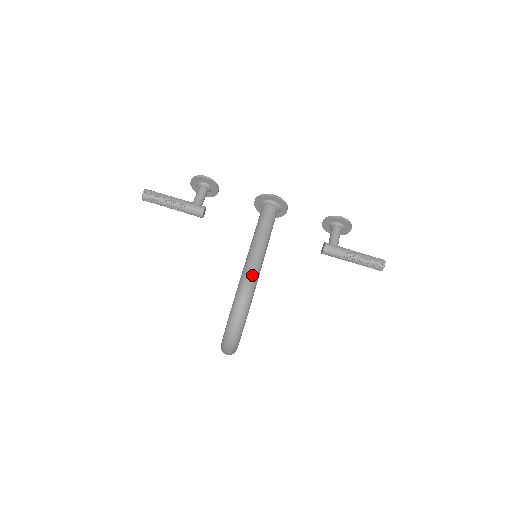
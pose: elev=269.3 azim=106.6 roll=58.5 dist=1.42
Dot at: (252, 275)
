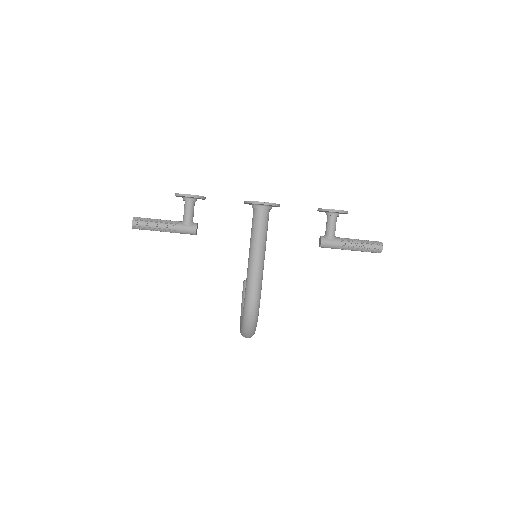
Dot at: (255, 293)
